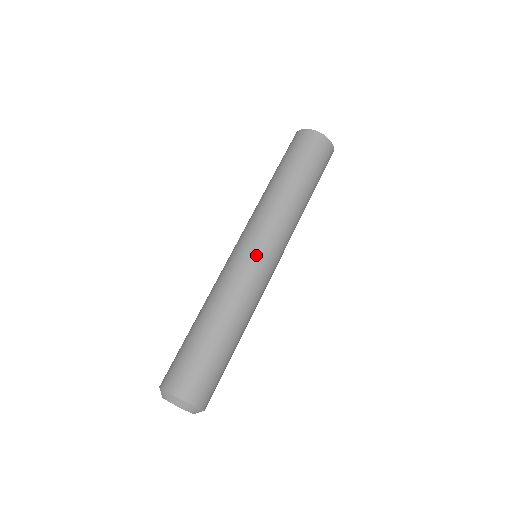
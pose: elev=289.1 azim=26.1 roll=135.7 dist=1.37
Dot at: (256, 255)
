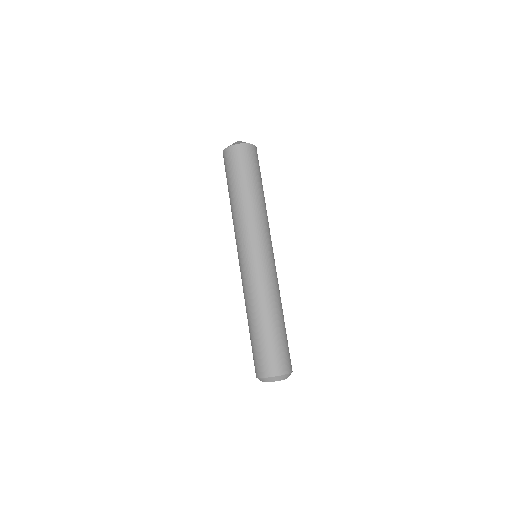
Dot at: (263, 257)
